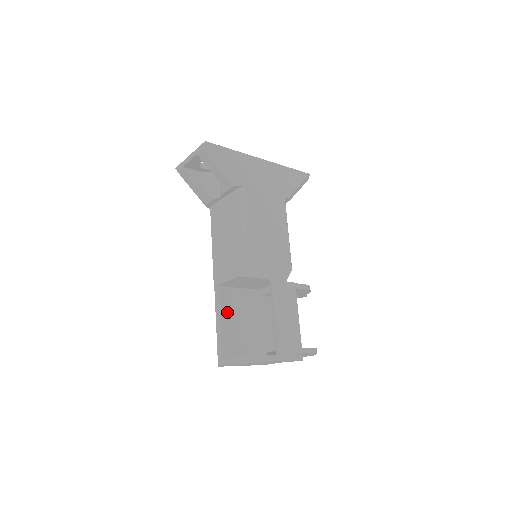
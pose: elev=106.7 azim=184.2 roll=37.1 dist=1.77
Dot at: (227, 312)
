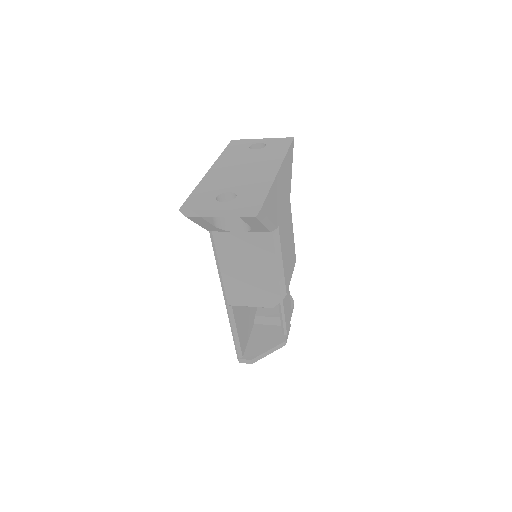
Dot at: (238, 318)
